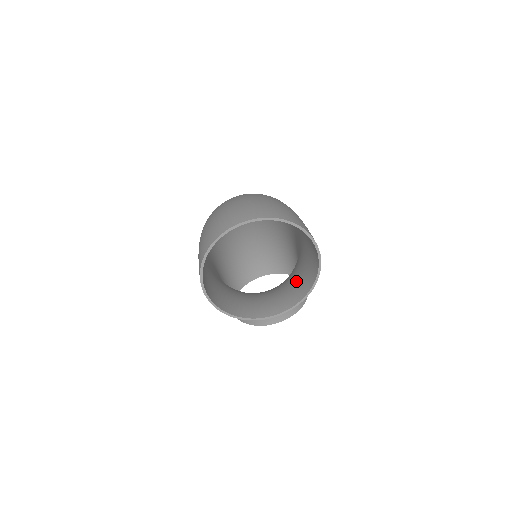
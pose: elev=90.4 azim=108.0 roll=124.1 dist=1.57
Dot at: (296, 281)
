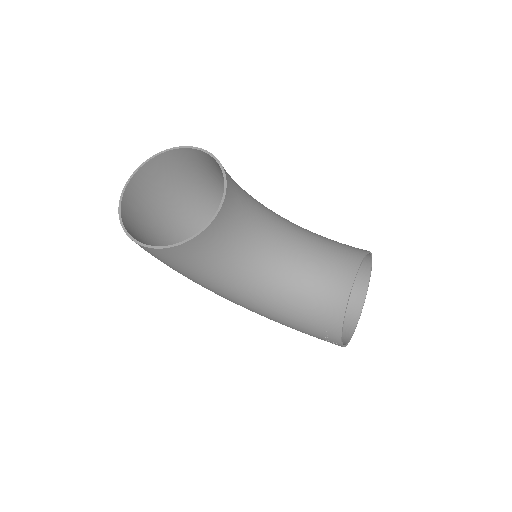
Dot at: occluded
